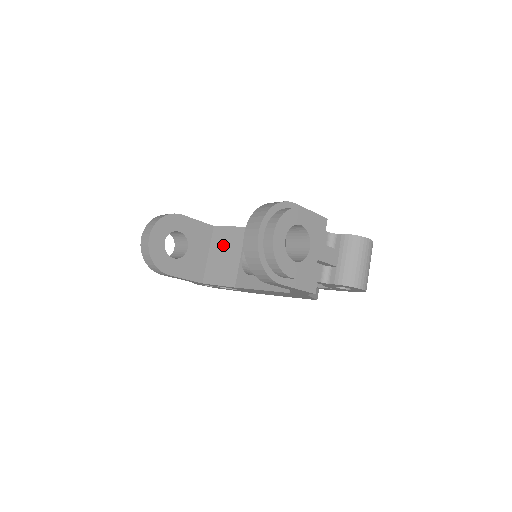
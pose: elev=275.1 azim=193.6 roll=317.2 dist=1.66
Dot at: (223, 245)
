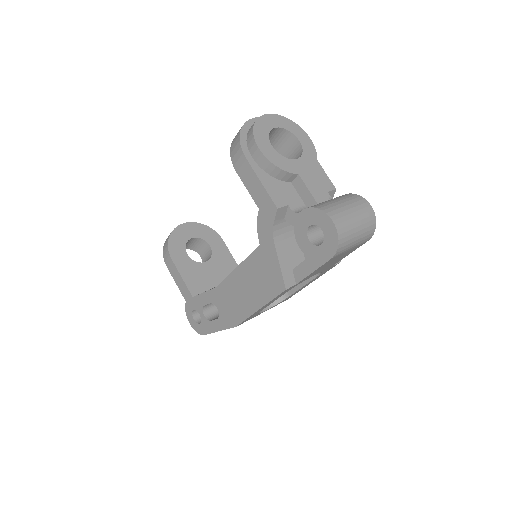
Dot at: occluded
